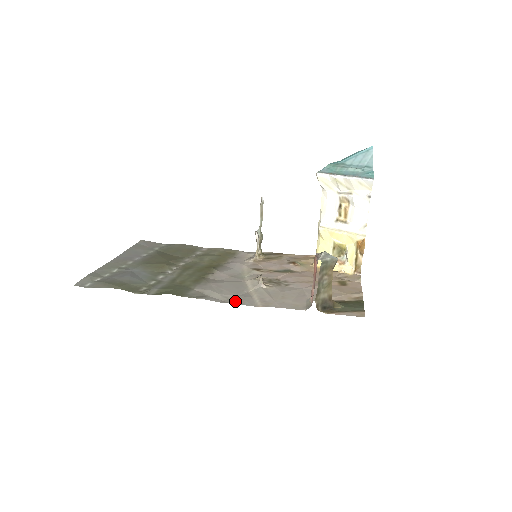
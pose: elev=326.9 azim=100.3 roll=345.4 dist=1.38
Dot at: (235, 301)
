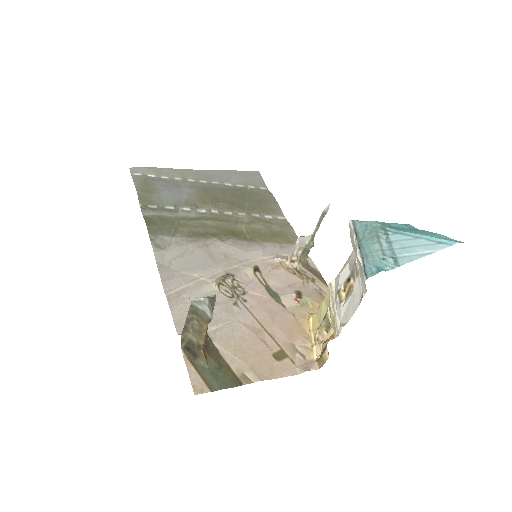
Dot at: (165, 272)
